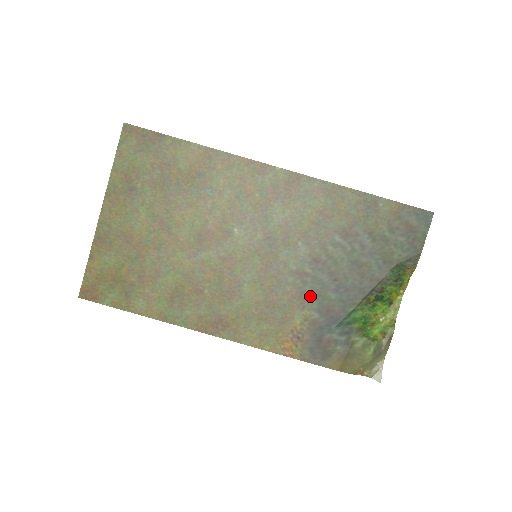
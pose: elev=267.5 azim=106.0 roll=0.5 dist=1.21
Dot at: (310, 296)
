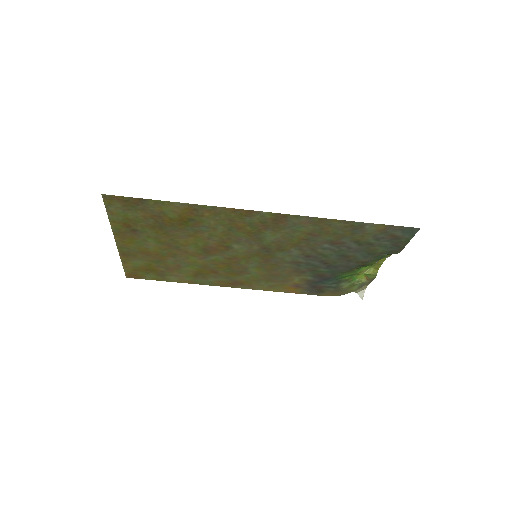
Dot at: (305, 271)
